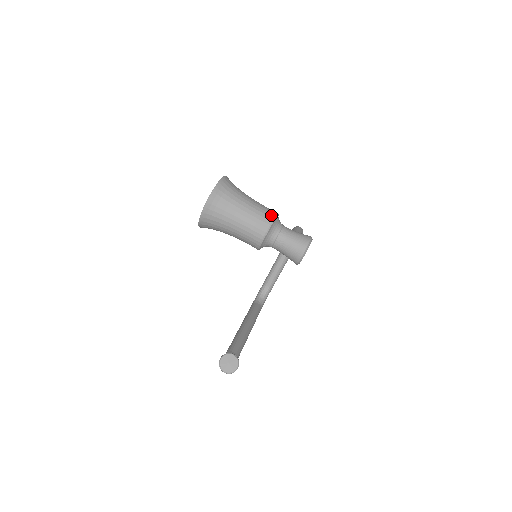
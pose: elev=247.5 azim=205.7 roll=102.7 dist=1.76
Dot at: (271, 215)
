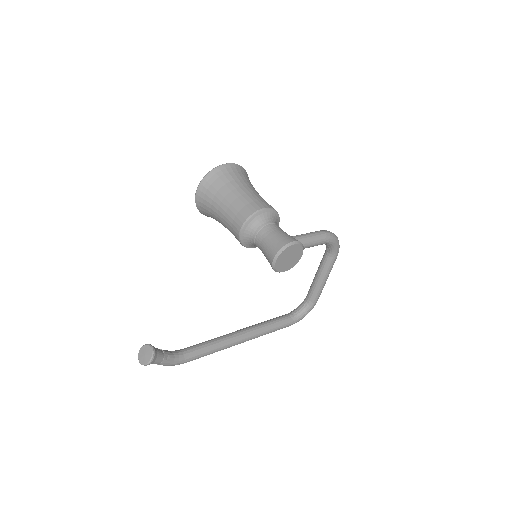
Dot at: (253, 209)
